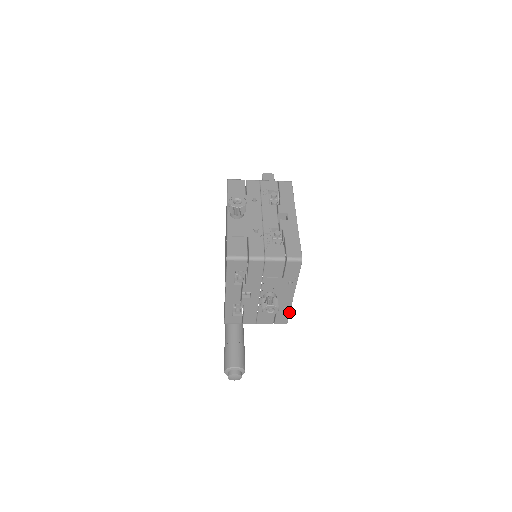
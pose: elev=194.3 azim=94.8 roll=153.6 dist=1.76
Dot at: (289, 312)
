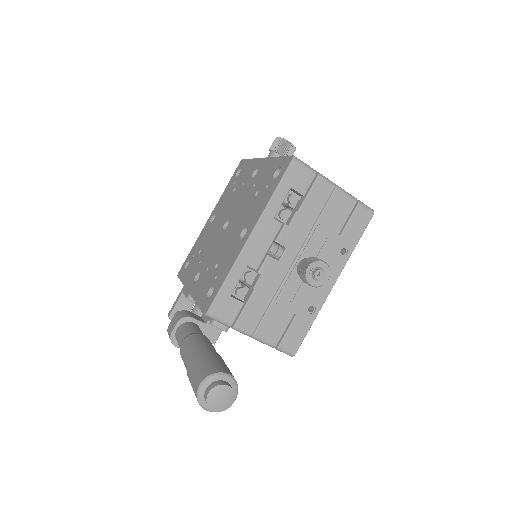
Dot at: (311, 323)
